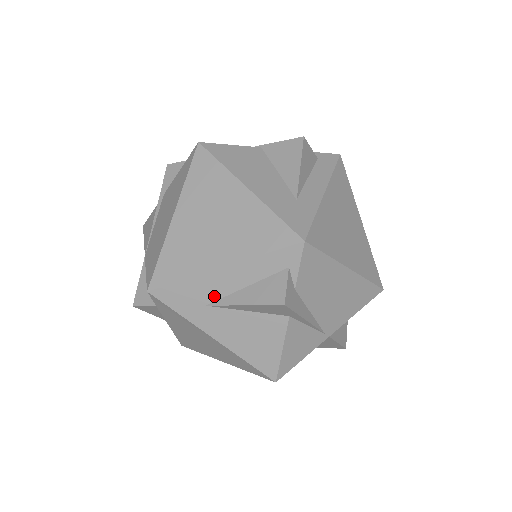
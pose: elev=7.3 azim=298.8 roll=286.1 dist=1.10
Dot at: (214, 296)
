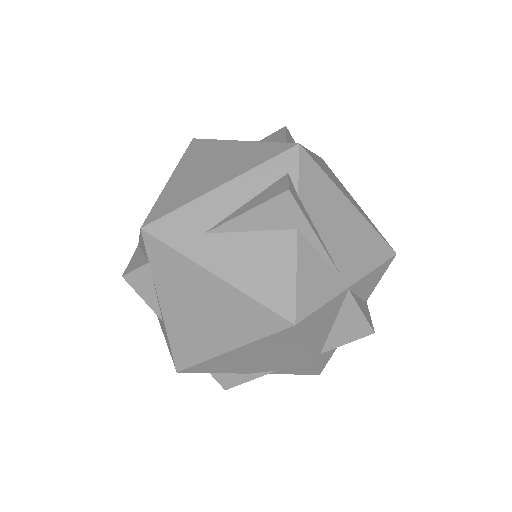
Dot at: (213, 220)
